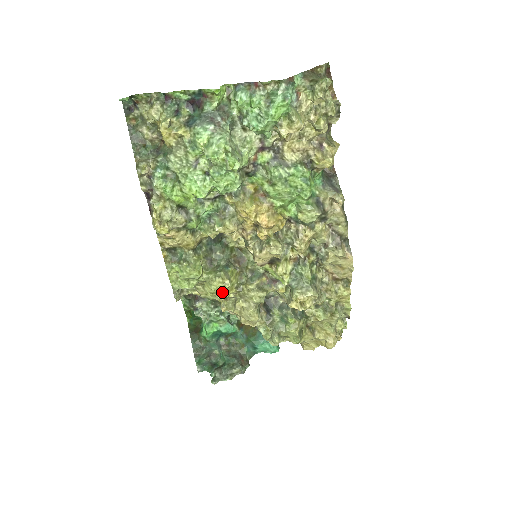
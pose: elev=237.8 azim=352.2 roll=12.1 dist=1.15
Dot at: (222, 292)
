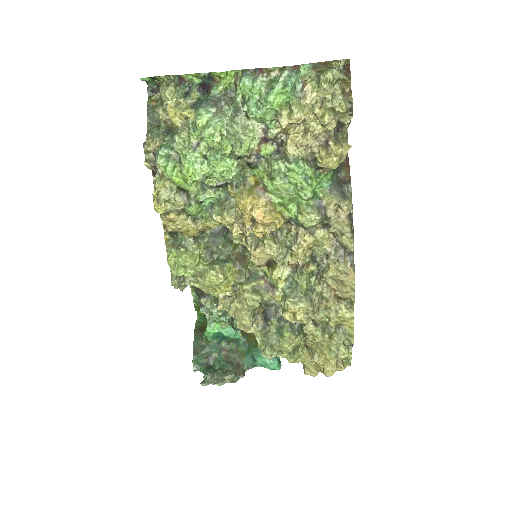
Dot at: (217, 287)
